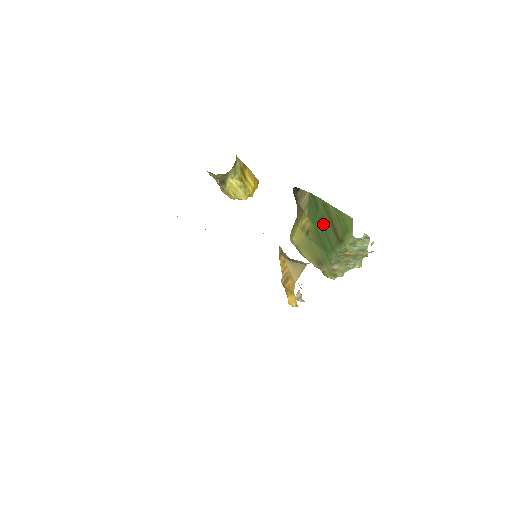
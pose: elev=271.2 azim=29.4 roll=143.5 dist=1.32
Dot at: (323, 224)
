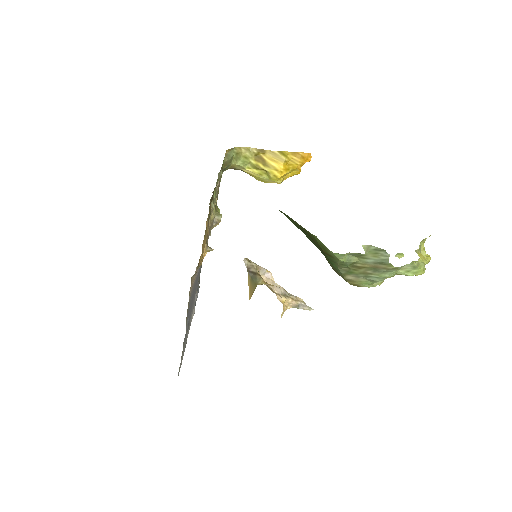
Dot at: (305, 233)
